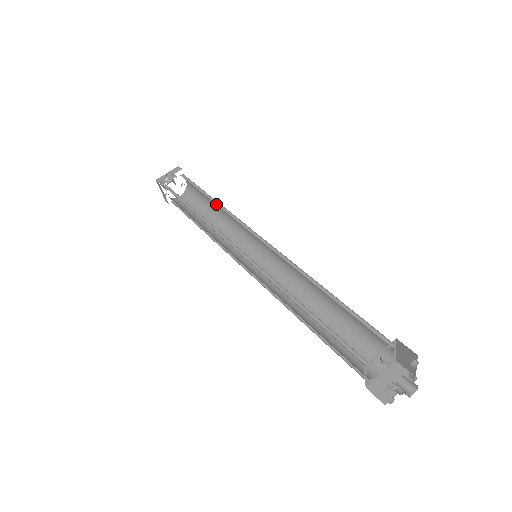
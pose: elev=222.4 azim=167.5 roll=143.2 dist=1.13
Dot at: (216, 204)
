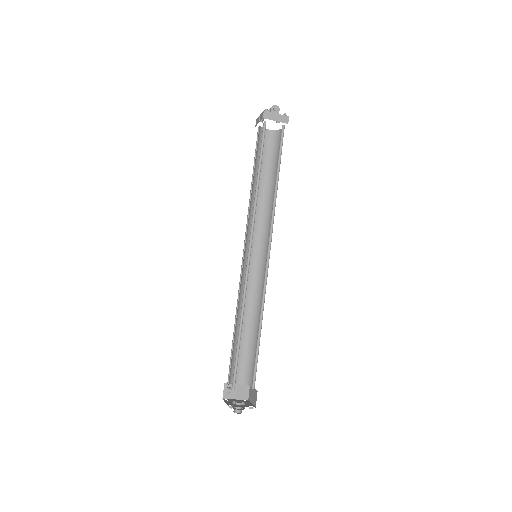
Dot at: (258, 185)
